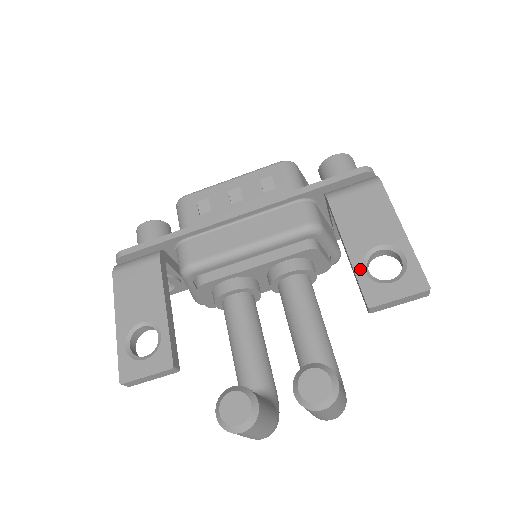
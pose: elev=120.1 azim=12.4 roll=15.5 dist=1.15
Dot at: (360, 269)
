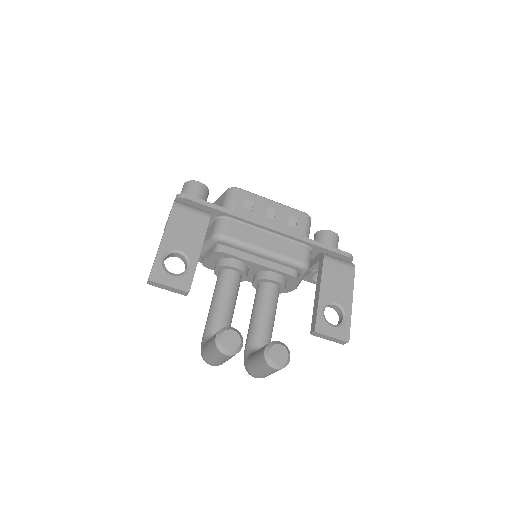
Dot at: (321, 308)
